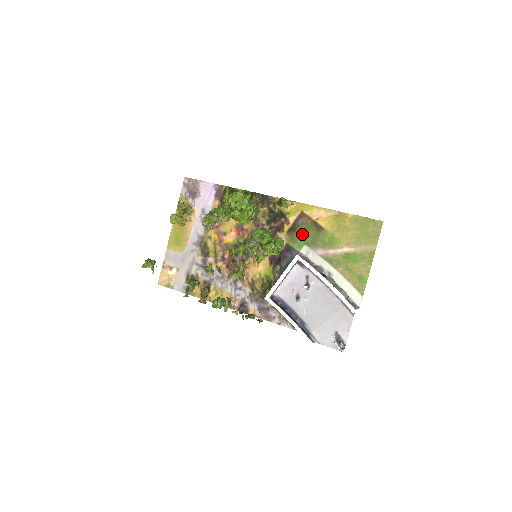
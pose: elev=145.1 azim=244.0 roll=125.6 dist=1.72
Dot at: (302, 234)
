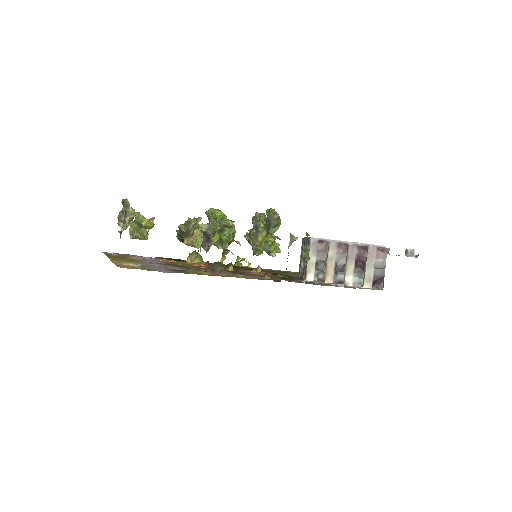
Dot at: (277, 272)
